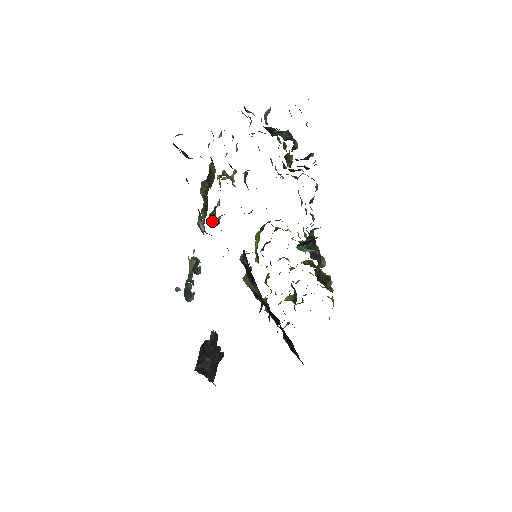
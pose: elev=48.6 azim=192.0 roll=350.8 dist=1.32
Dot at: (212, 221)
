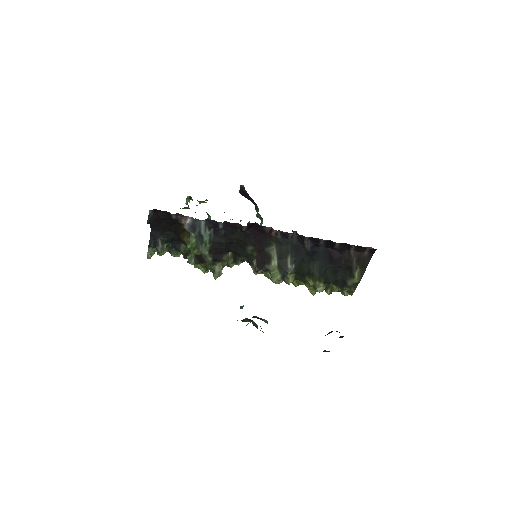
Dot at: (217, 275)
